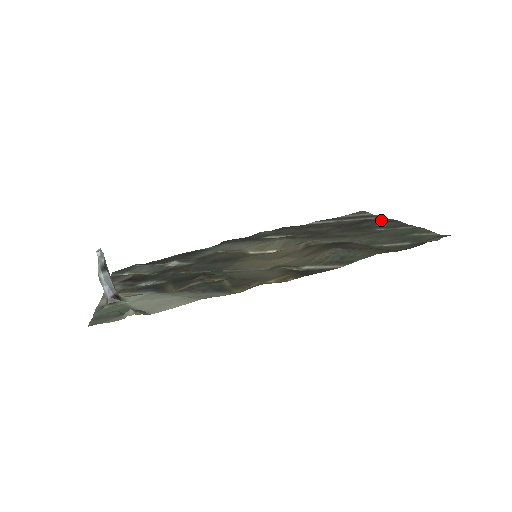
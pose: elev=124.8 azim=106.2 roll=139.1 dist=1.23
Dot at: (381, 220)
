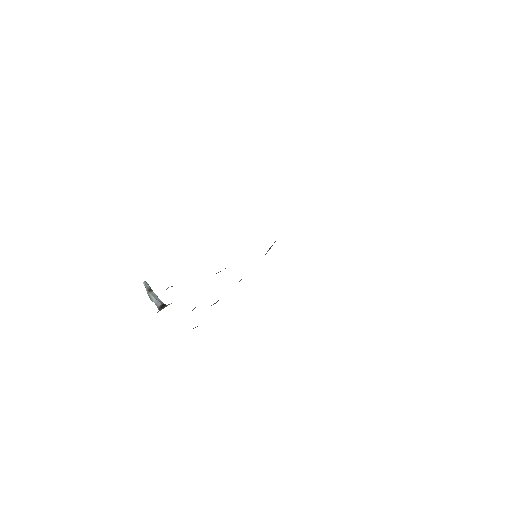
Dot at: occluded
